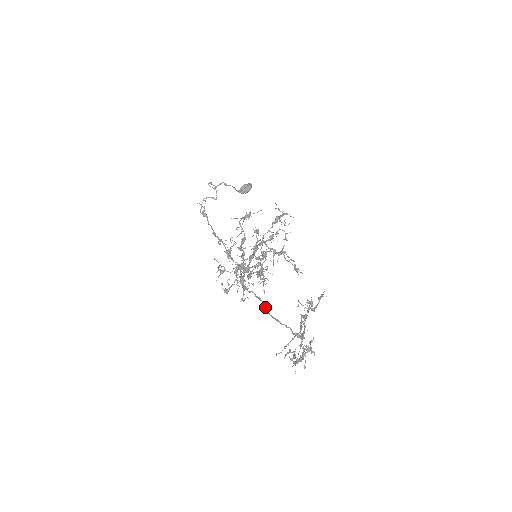
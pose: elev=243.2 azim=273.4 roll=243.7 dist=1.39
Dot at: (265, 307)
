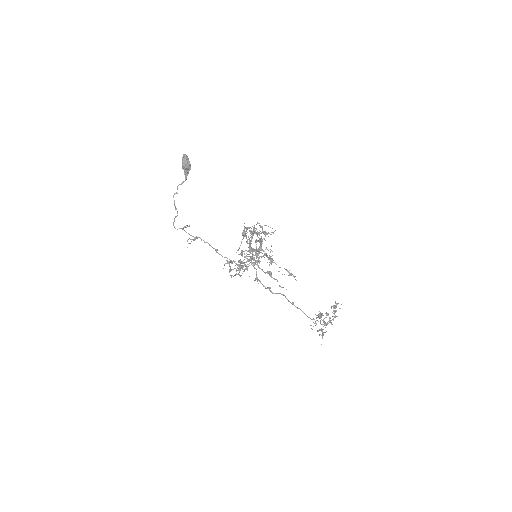
Dot at: occluded
